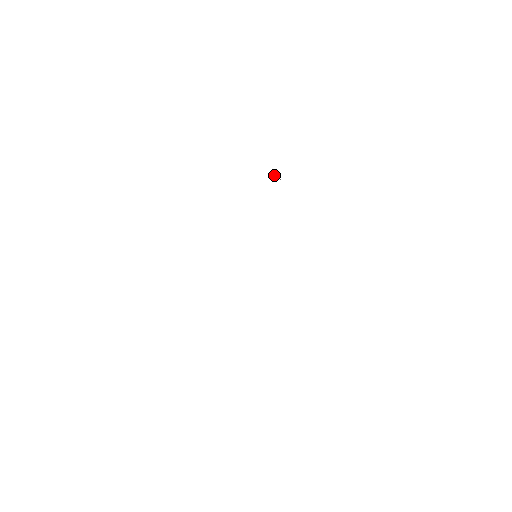
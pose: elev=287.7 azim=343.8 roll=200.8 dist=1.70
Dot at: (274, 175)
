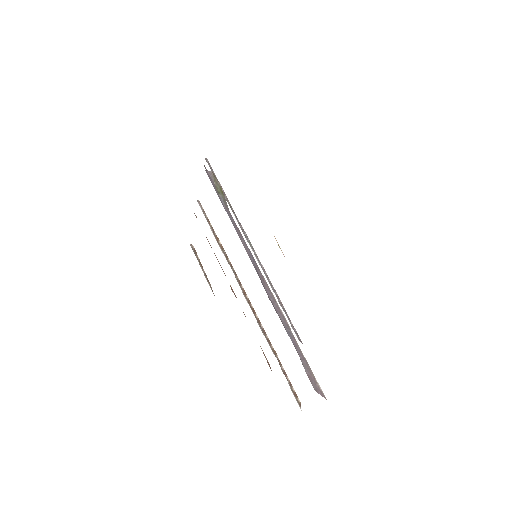
Dot at: (282, 252)
